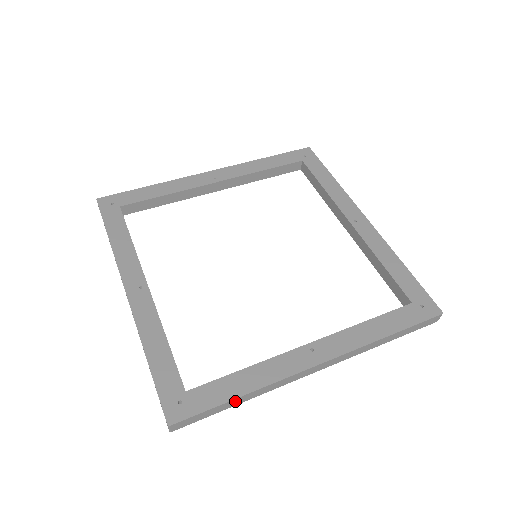
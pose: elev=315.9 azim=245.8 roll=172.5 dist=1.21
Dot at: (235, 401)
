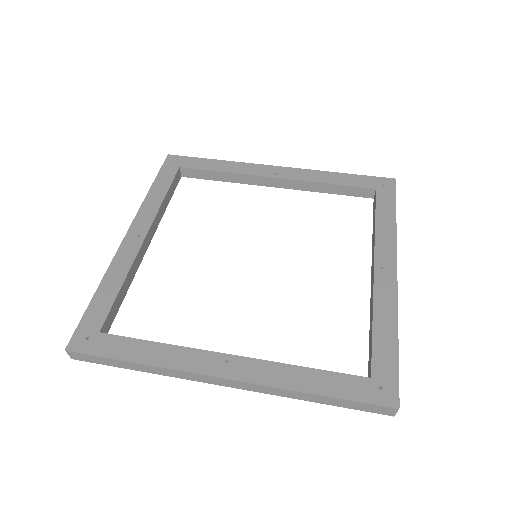
Dot at: (130, 364)
